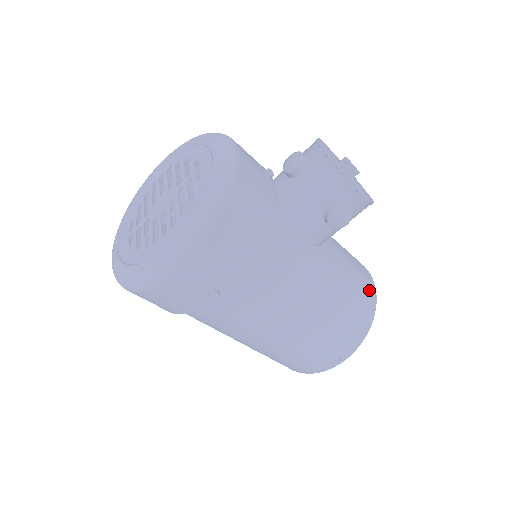
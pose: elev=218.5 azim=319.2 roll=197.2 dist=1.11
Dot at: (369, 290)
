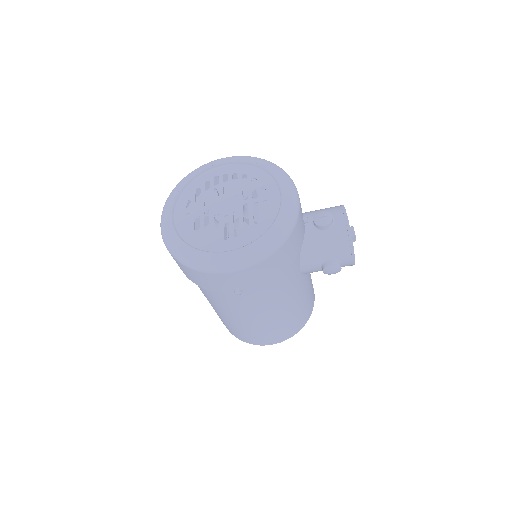
Dot at: (311, 306)
